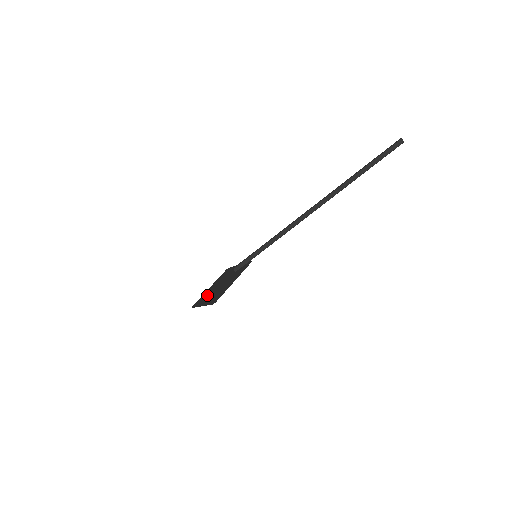
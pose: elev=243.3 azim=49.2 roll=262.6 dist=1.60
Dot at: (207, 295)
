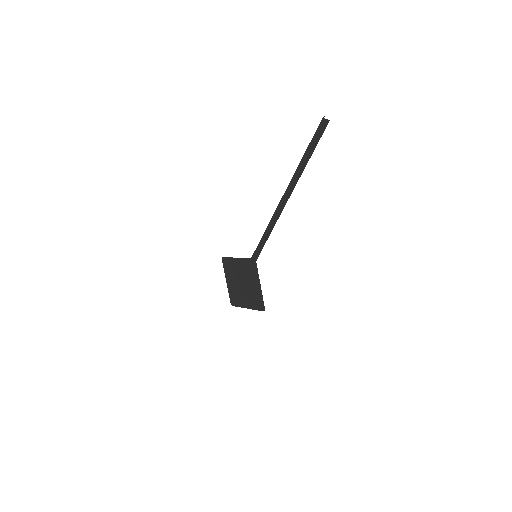
Dot at: (237, 294)
